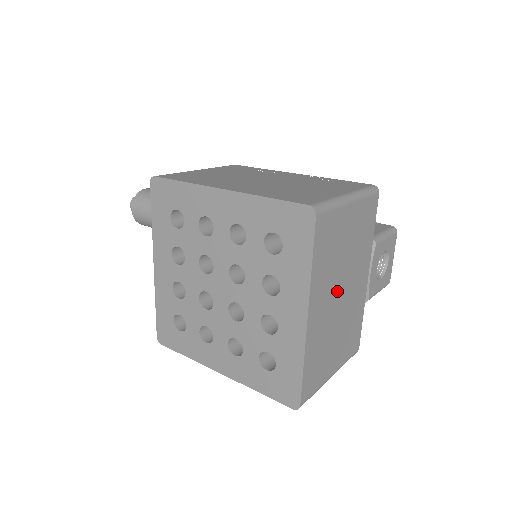
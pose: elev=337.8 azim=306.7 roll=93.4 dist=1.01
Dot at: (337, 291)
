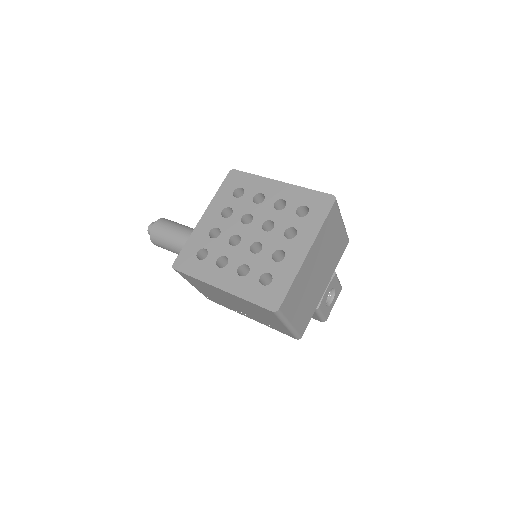
Dot at: (318, 265)
